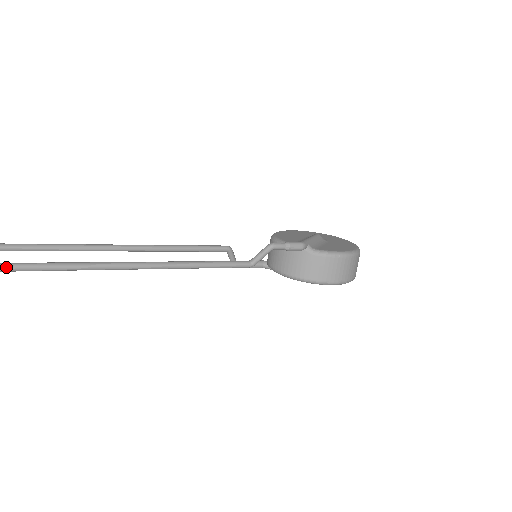
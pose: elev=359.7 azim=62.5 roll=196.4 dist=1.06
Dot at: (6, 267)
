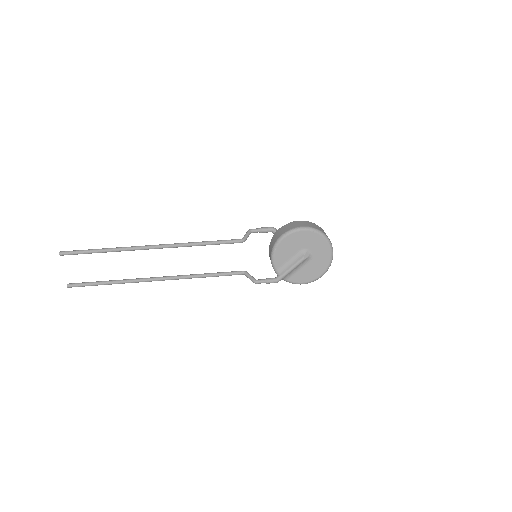
Dot at: occluded
